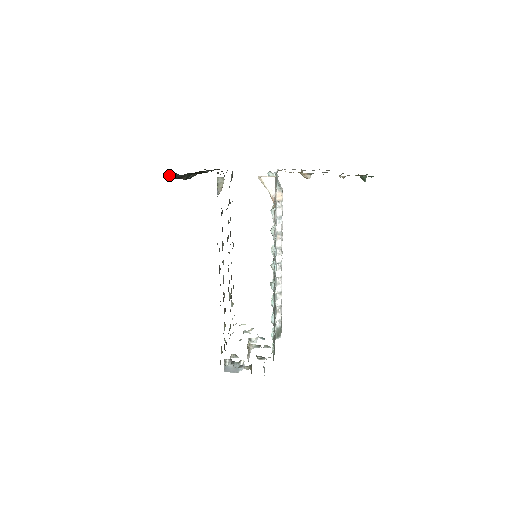
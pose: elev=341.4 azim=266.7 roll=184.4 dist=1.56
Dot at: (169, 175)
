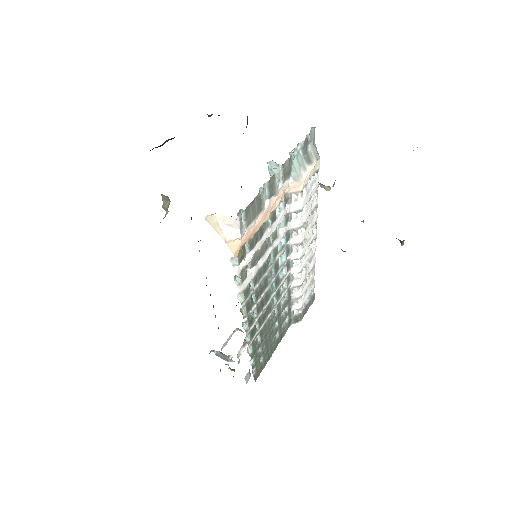
Dot at: occluded
